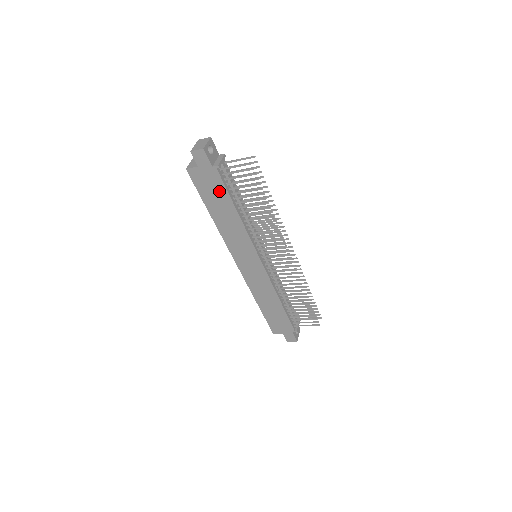
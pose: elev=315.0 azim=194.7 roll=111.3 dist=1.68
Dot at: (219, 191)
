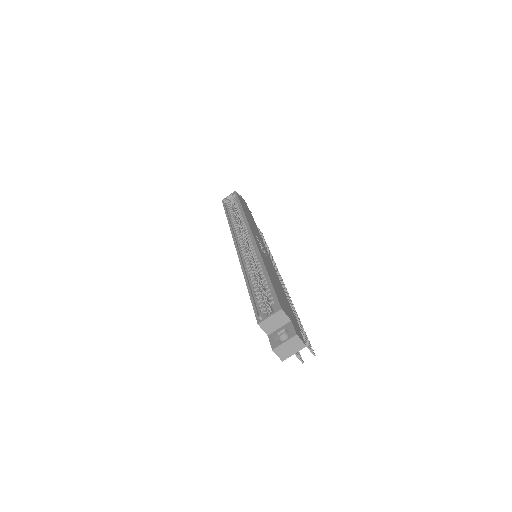
Dot at: occluded
